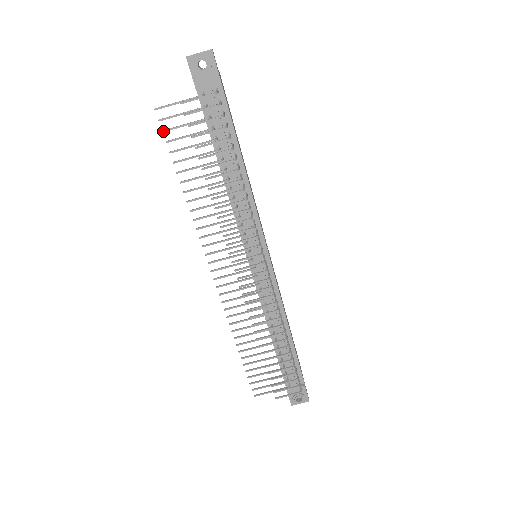
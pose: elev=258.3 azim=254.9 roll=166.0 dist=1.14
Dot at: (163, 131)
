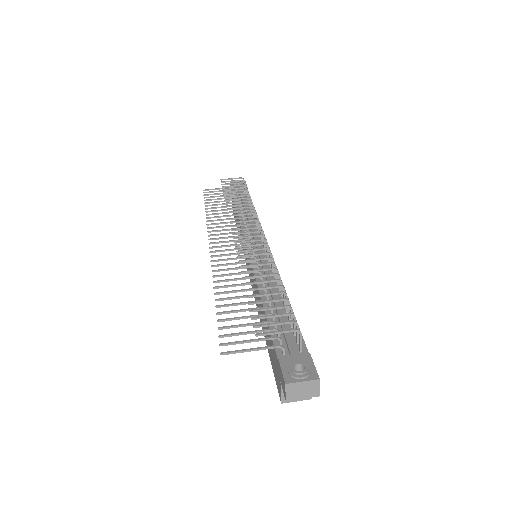
Dot at: (204, 195)
